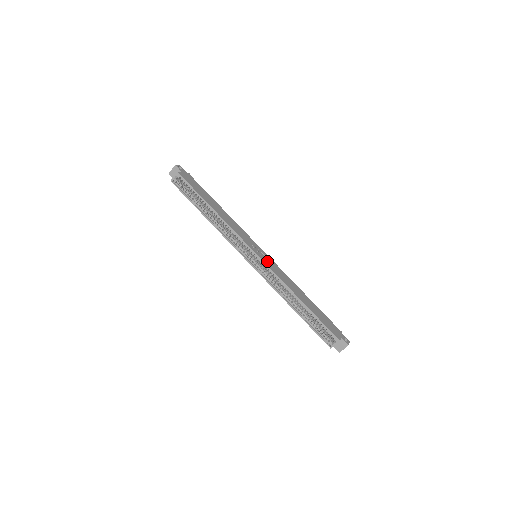
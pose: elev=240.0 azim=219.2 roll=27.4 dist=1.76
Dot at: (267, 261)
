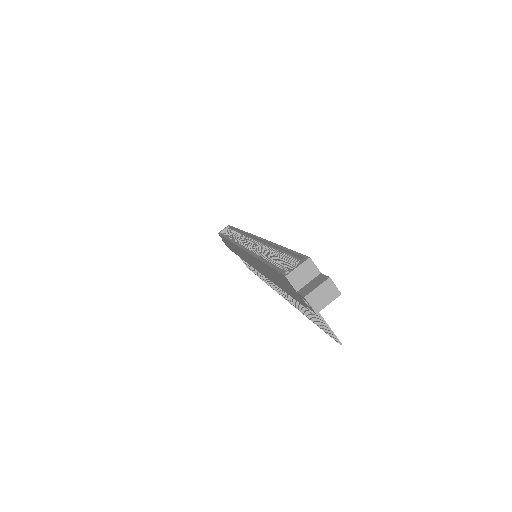
Dot at: occluded
